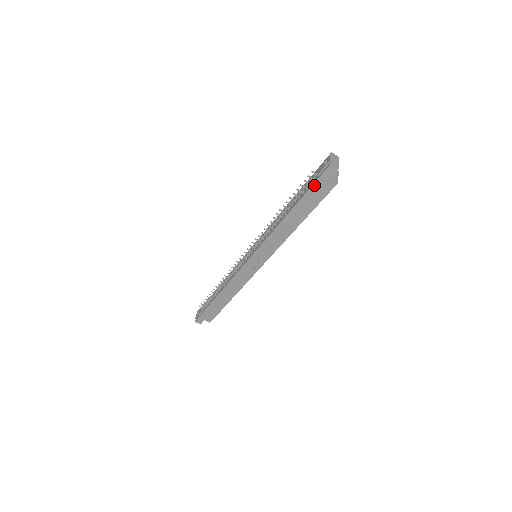
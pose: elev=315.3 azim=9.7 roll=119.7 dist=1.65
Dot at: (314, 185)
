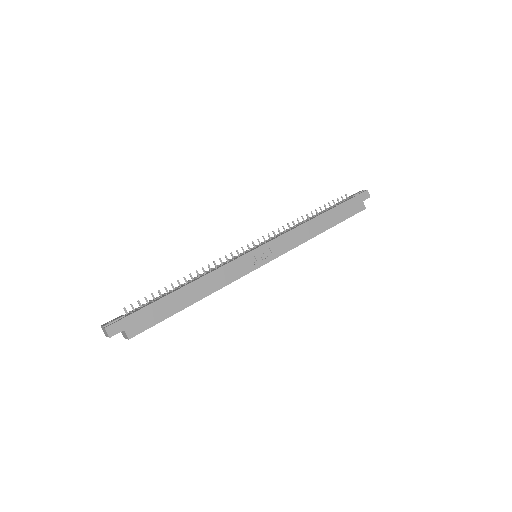
Dot at: (351, 200)
